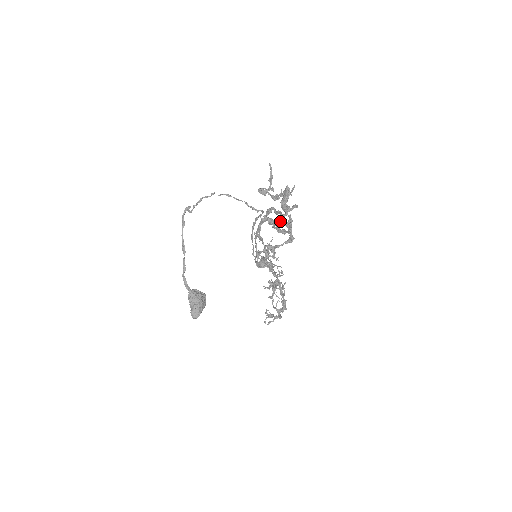
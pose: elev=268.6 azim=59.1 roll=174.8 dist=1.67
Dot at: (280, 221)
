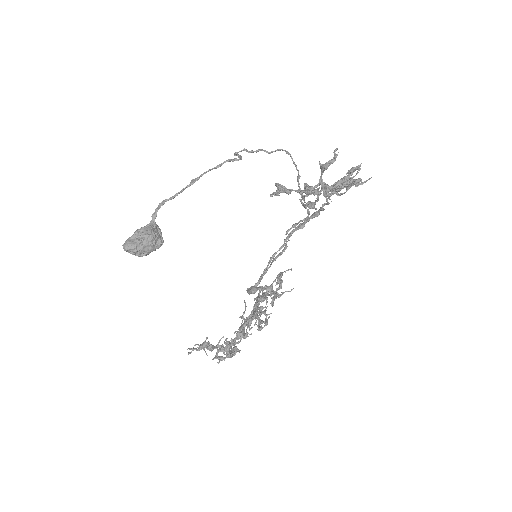
Dot at: (319, 184)
